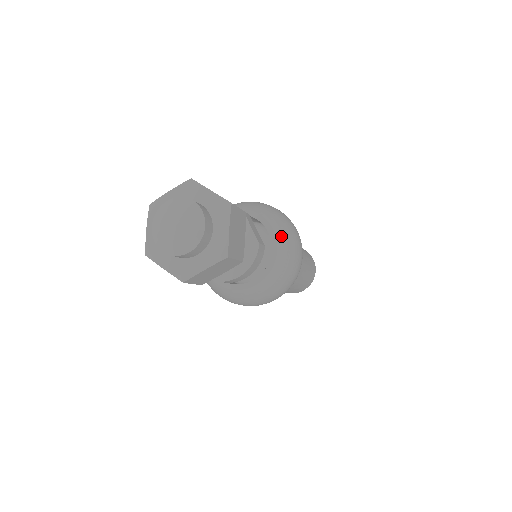
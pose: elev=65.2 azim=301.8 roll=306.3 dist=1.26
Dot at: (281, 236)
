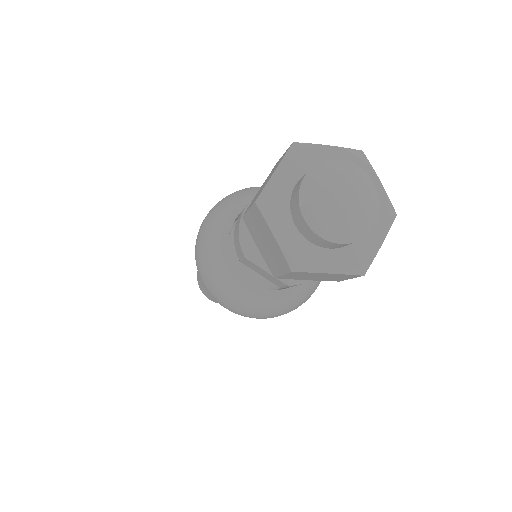
Dot at: occluded
